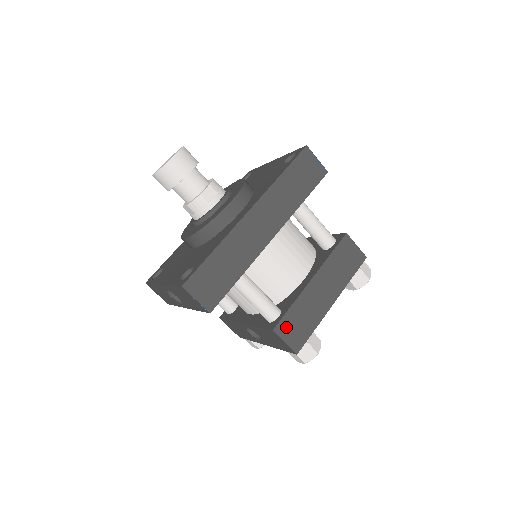
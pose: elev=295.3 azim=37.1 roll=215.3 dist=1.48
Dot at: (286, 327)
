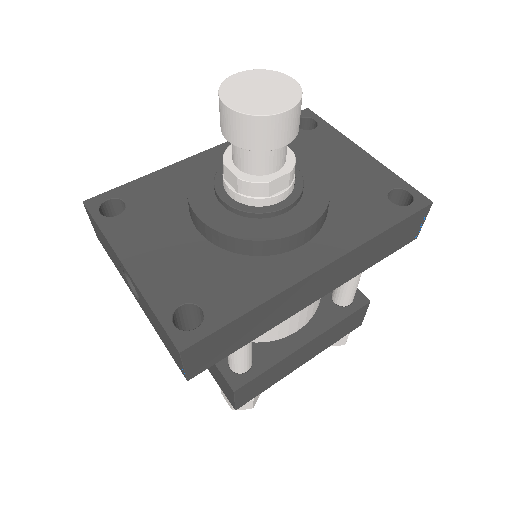
Dot at: (248, 388)
